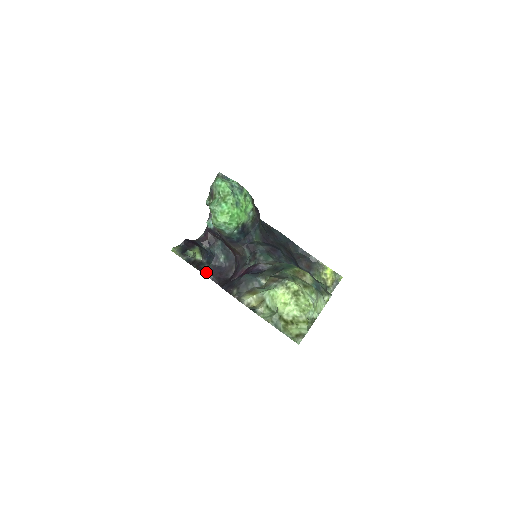
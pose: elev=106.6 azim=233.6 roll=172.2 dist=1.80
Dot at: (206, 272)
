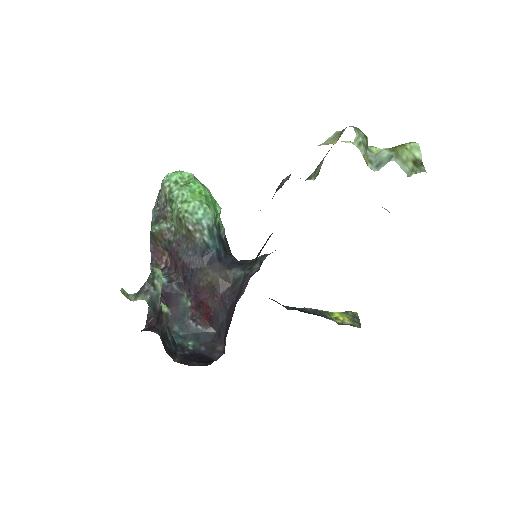
Dot at: (177, 359)
